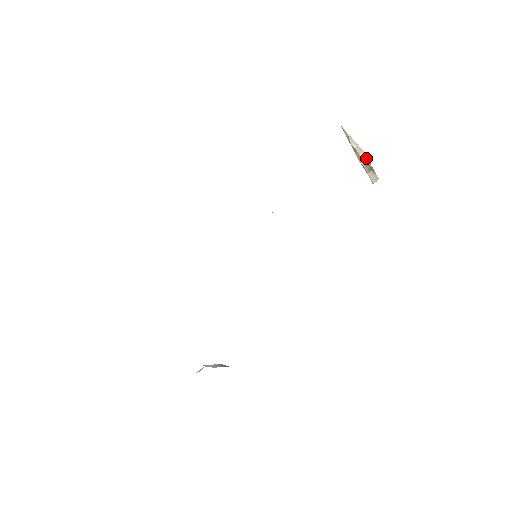
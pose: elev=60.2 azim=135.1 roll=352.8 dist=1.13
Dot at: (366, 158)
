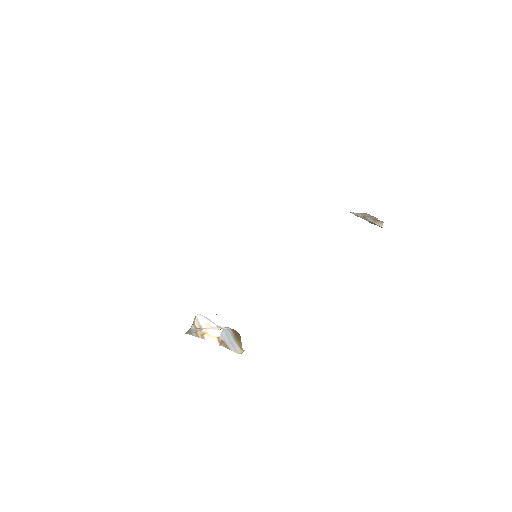
Dot at: (369, 216)
